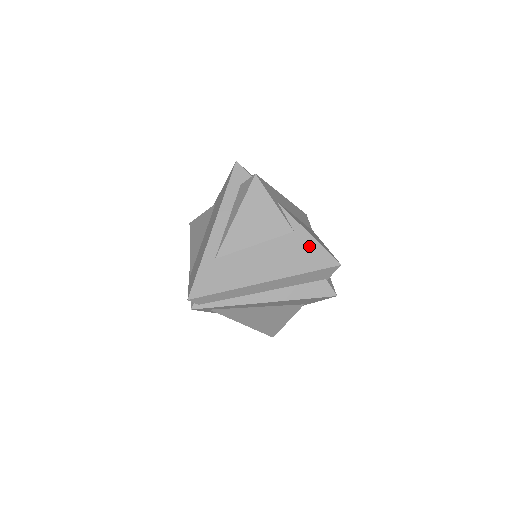
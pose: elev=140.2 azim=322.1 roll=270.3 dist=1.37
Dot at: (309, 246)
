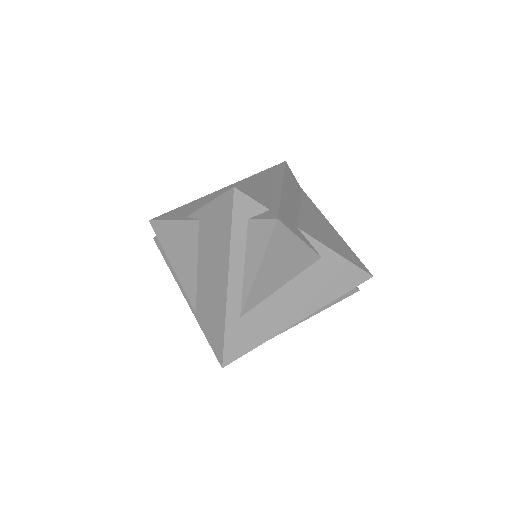
Dot at: (339, 268)
